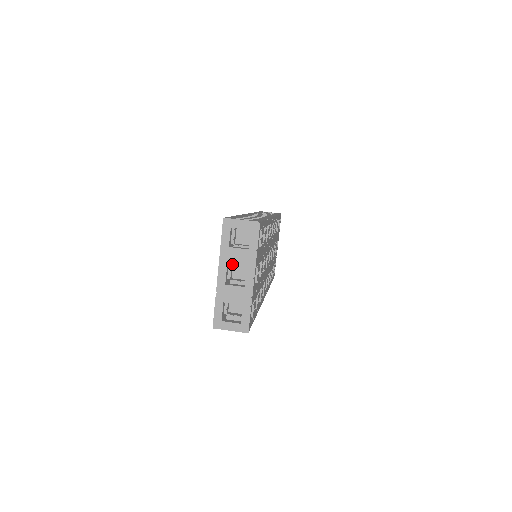
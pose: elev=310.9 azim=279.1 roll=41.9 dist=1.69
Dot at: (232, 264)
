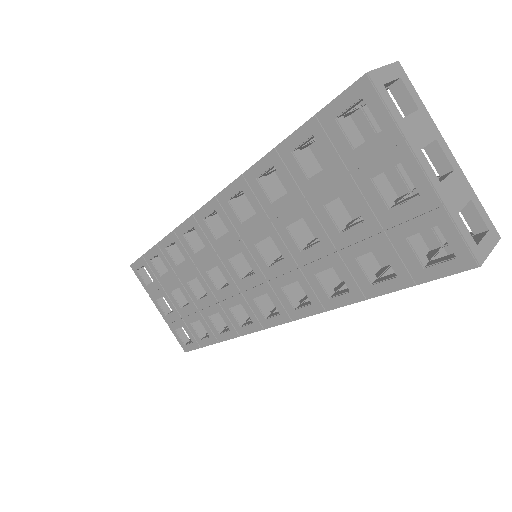
Dot at: (423, 144)
